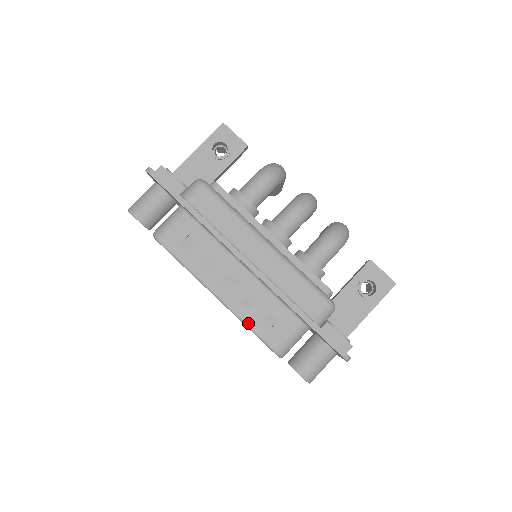
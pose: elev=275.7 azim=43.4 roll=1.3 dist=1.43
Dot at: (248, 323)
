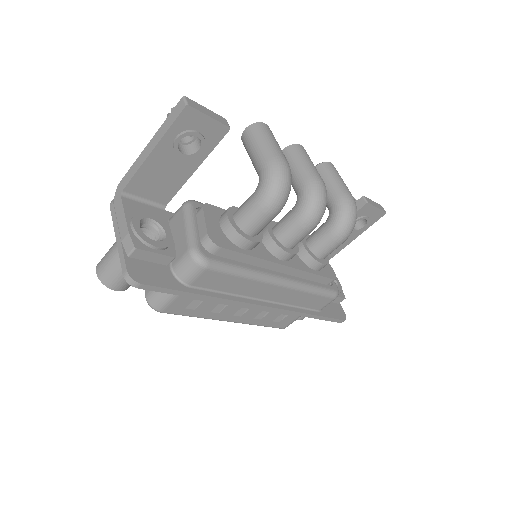
Dot at: (261, 325)
